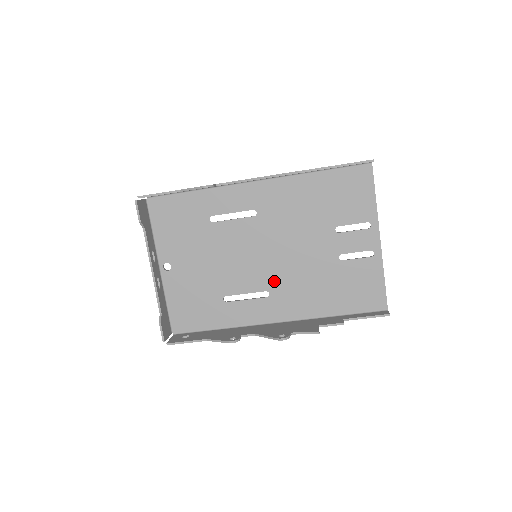
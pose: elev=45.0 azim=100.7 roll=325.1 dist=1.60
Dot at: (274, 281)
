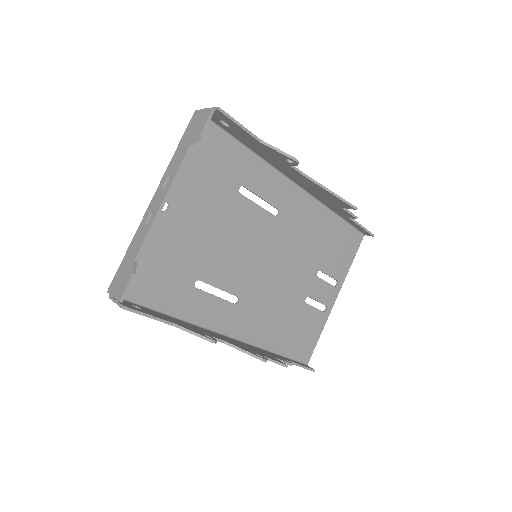
Dot at: (251, 291)
